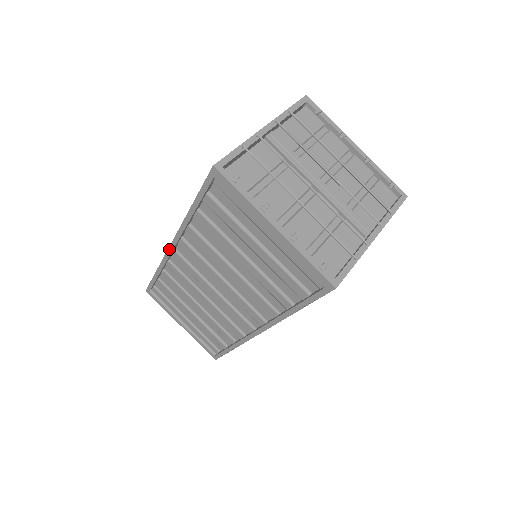
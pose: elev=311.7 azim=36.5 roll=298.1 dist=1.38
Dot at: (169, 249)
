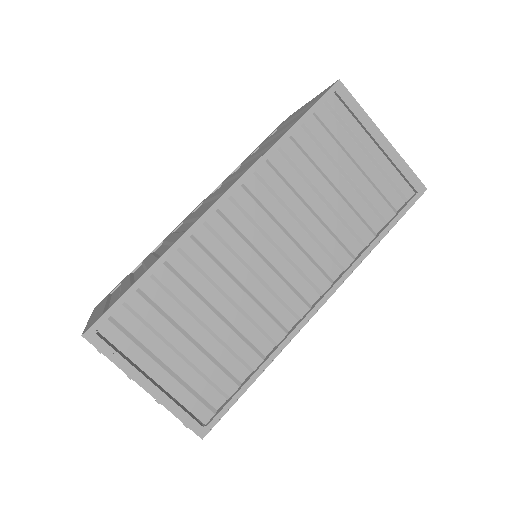
Dot at: (213, 206)
